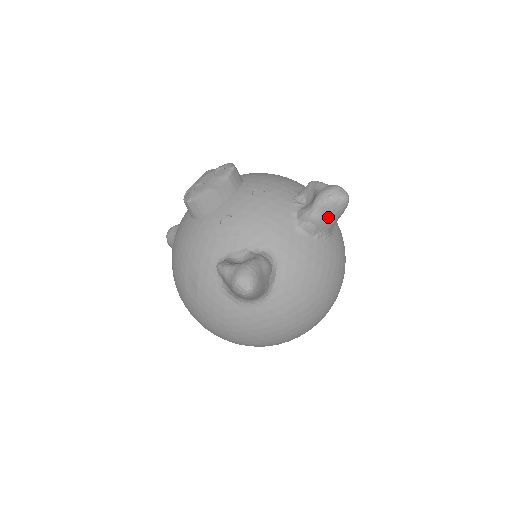
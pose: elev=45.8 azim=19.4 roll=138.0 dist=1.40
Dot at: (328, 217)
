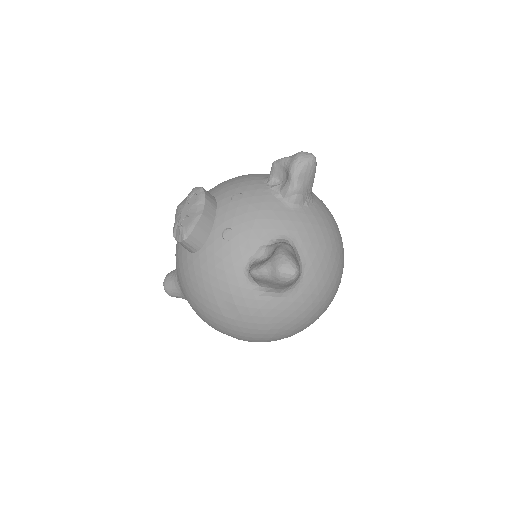
Dot at: (307, 181)
